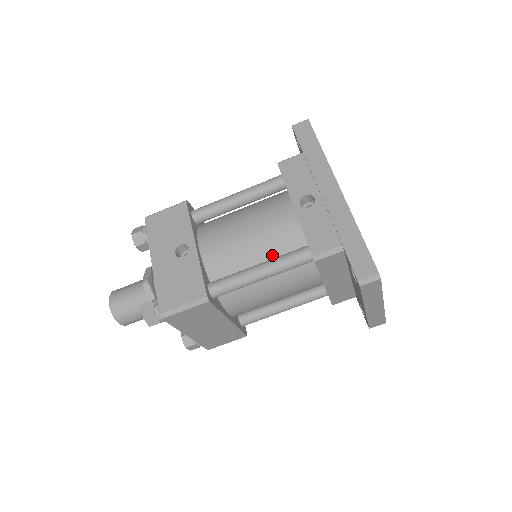
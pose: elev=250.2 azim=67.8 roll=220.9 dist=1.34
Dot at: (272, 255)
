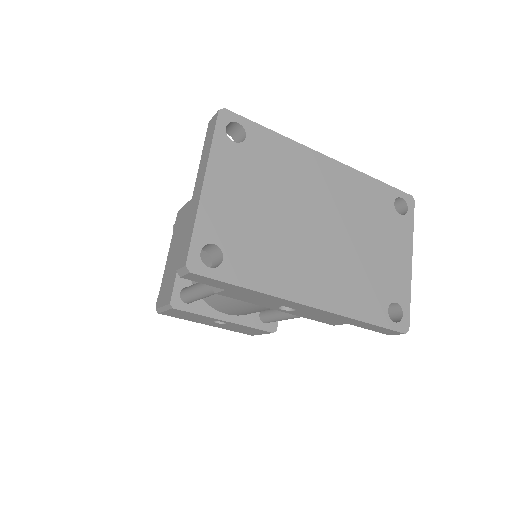
Dot at: occluded
